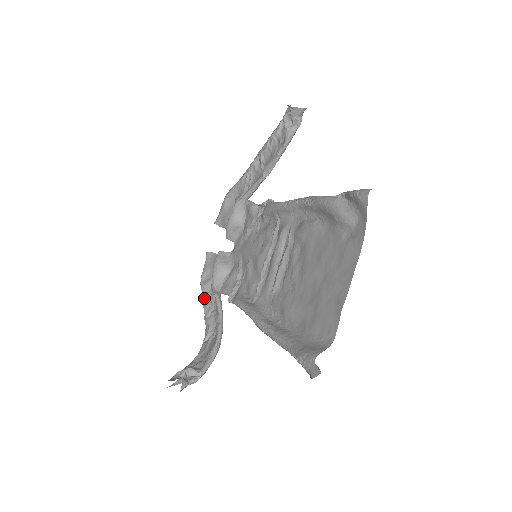
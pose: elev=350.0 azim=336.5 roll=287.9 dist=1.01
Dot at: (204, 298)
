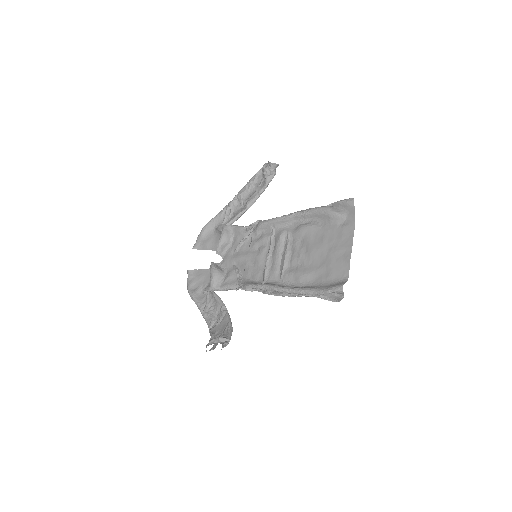
Dot at: (197, 301)
